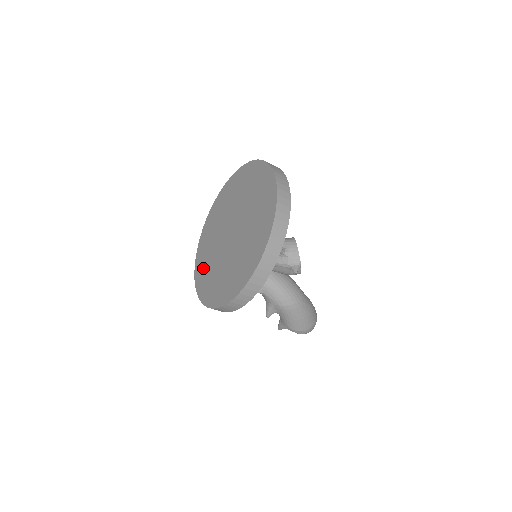
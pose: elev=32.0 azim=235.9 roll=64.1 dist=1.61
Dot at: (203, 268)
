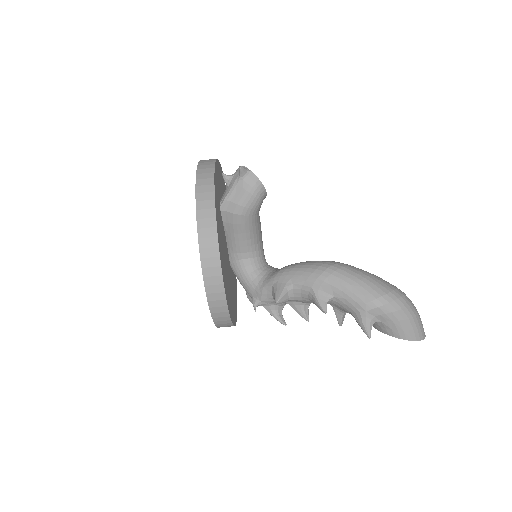
Dot at: occluded
